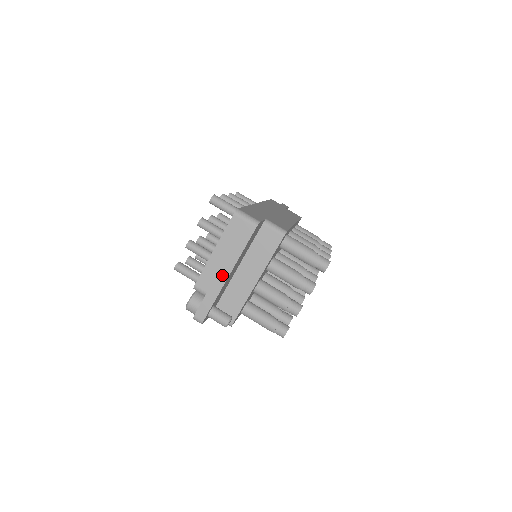
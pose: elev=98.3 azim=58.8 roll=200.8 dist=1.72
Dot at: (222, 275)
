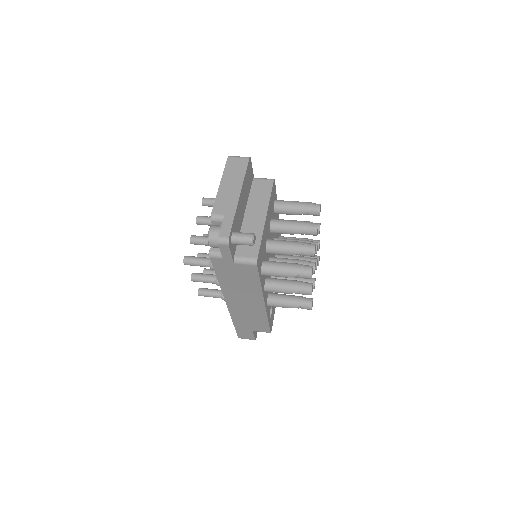
Dot at: (233, 197)
